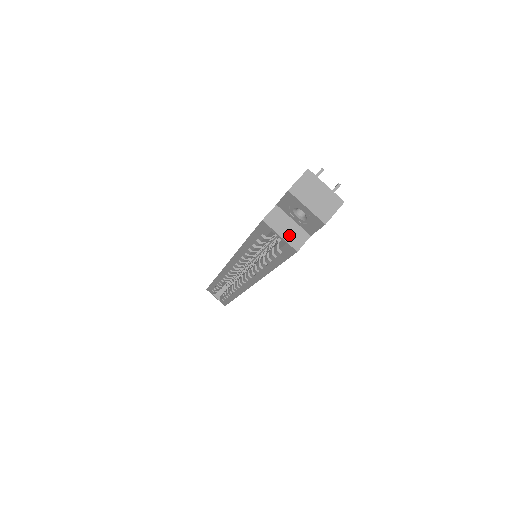
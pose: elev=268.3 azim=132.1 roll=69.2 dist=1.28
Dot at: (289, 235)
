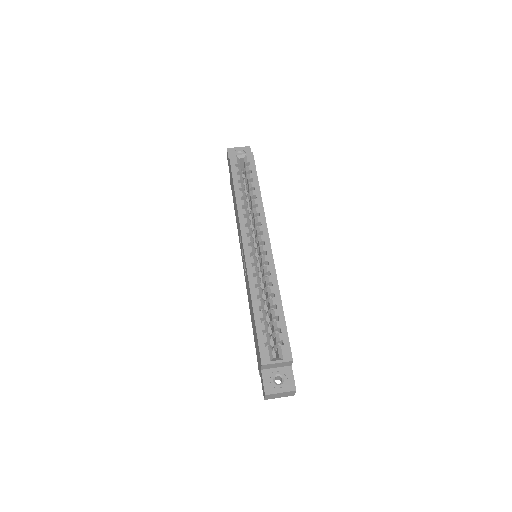
Dot at: (244, 155)
